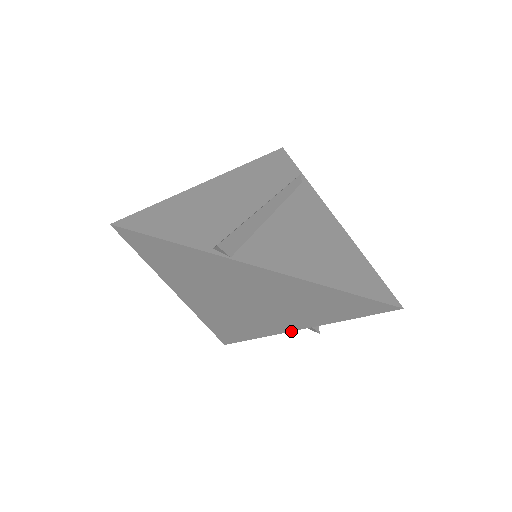
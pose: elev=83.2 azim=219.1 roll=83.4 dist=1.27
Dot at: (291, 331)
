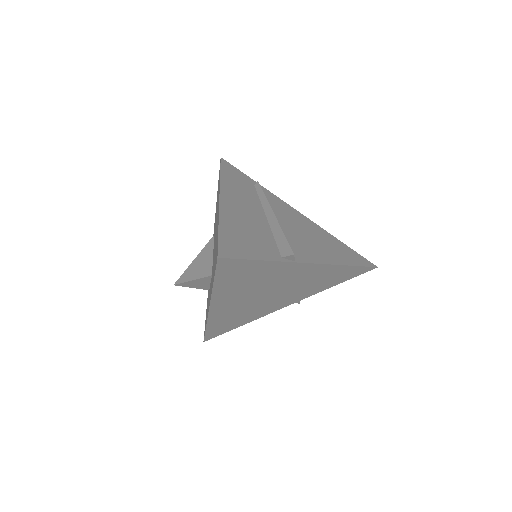
Dot at: occluded
